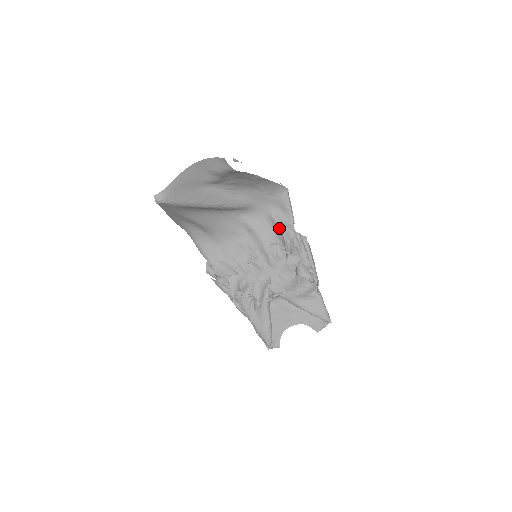
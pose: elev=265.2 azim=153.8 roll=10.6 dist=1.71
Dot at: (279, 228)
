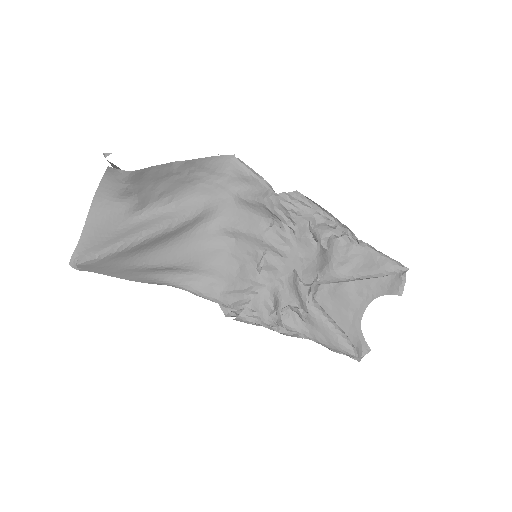
Dot at: (258, 205)
